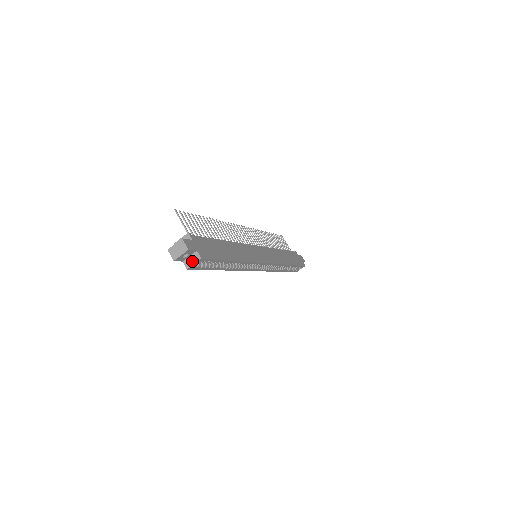
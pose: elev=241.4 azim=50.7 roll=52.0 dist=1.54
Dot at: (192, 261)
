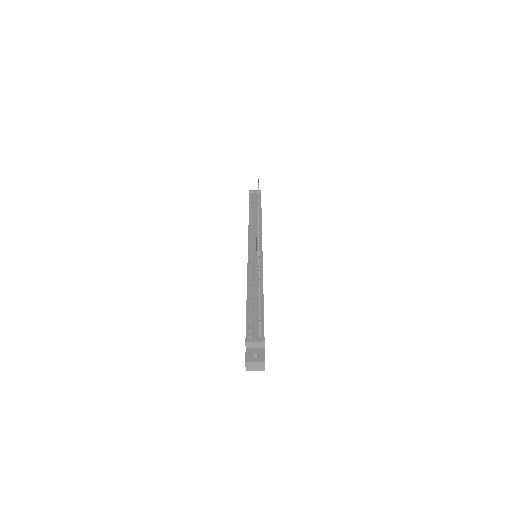
Dot at: occluded
